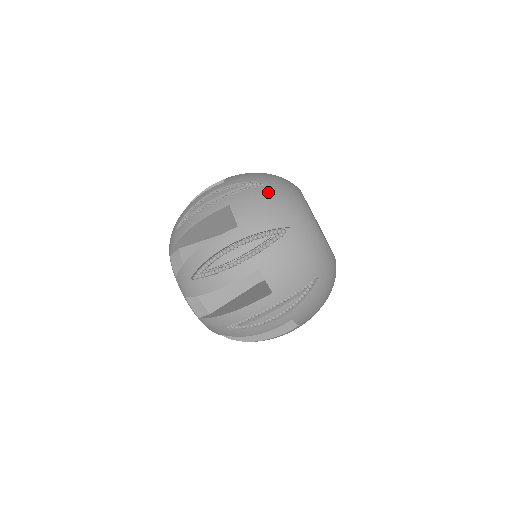
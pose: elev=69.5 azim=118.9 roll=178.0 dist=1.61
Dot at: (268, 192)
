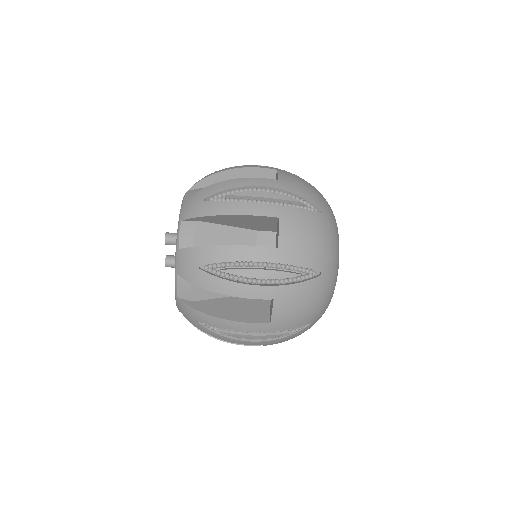
Dot at: (319, 224)
